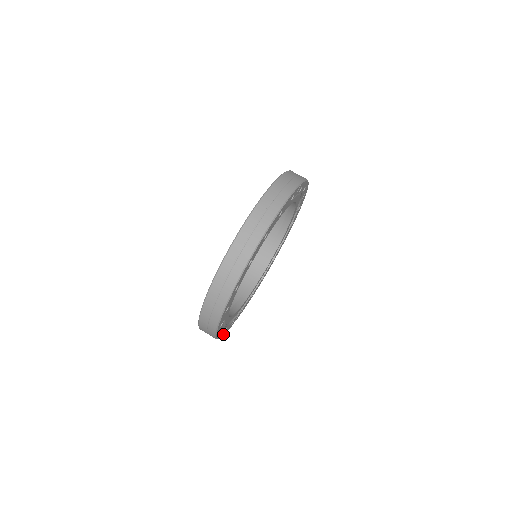
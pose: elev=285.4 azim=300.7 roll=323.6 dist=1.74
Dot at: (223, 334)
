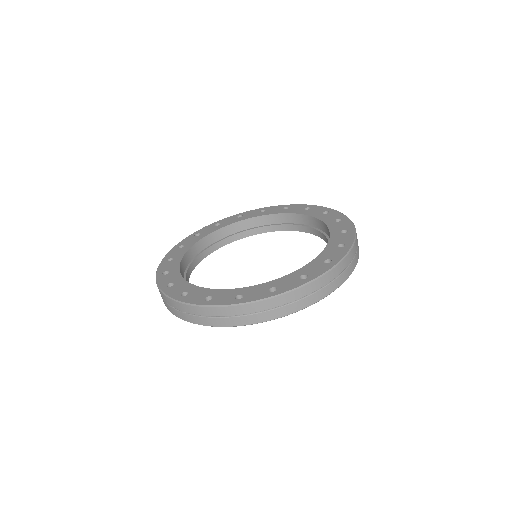
Dot at: occluded
